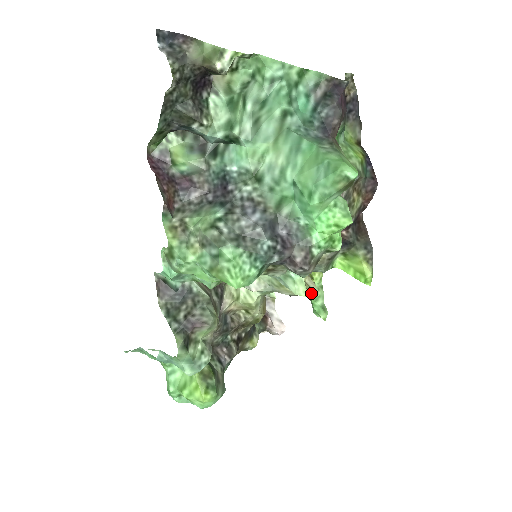
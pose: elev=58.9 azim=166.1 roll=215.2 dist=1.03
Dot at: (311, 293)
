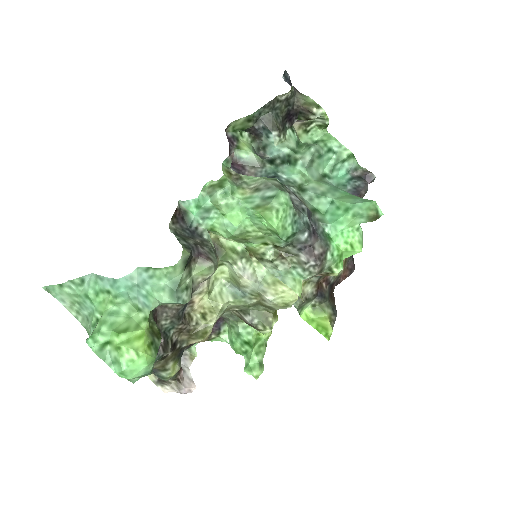
Dot at: (302, 297)
